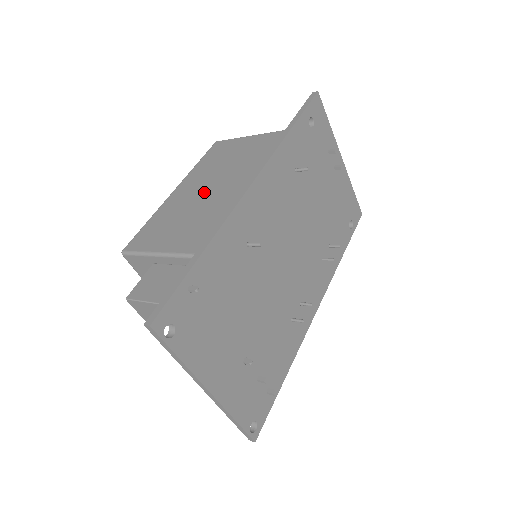
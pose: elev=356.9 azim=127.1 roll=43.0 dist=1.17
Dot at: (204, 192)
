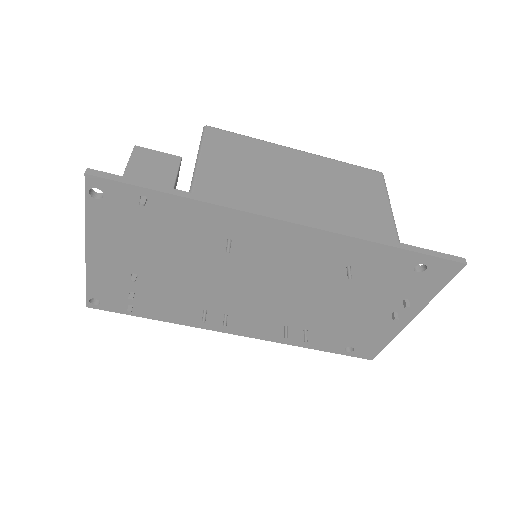
Dot at: (291, 179)
